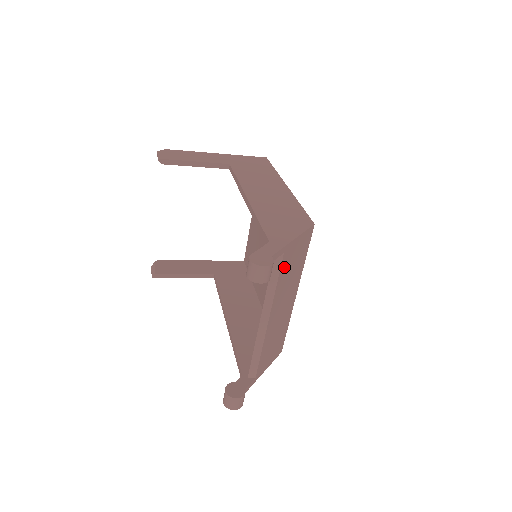
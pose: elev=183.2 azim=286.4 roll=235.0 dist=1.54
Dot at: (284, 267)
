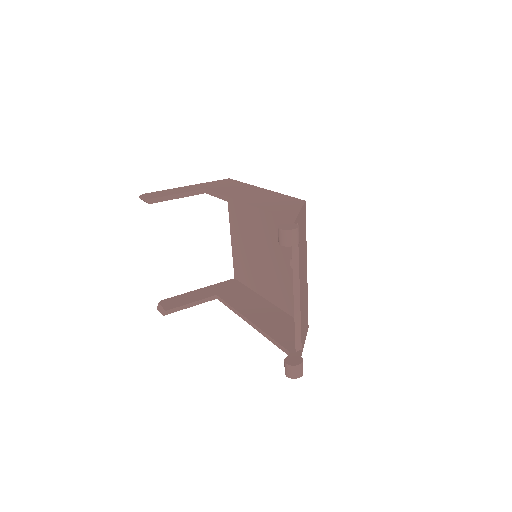
Dot at: (299, 237)
